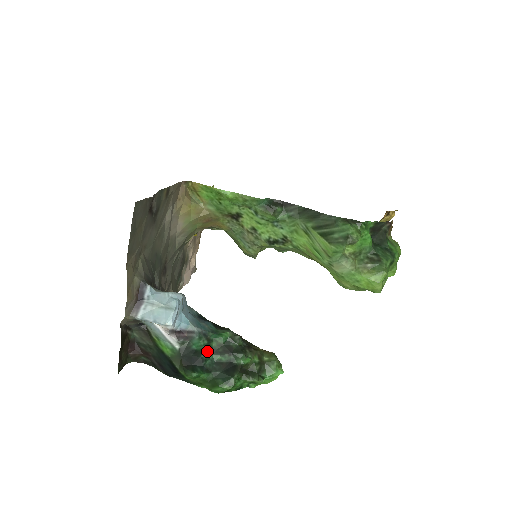
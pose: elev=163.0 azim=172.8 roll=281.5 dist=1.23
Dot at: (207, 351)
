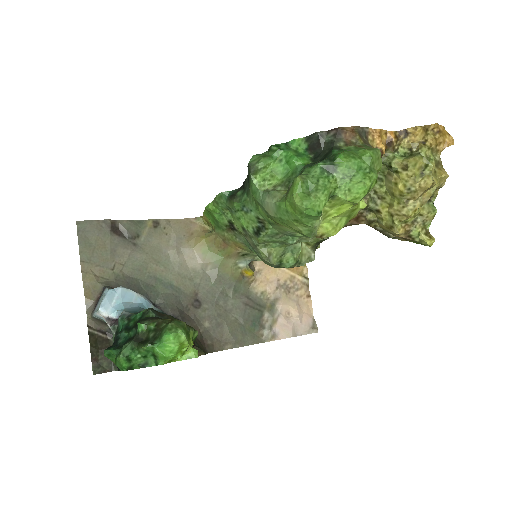
Dot at: (125, 330)
